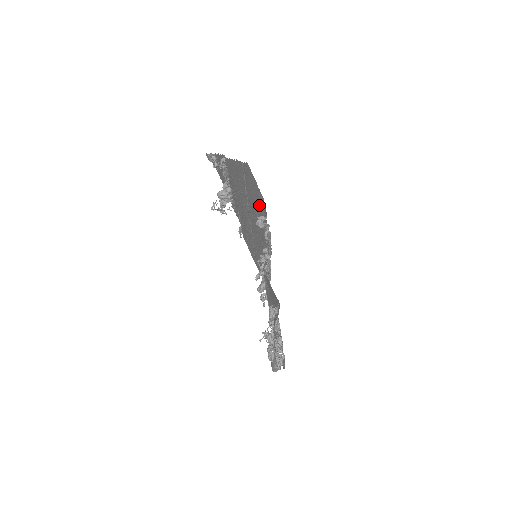
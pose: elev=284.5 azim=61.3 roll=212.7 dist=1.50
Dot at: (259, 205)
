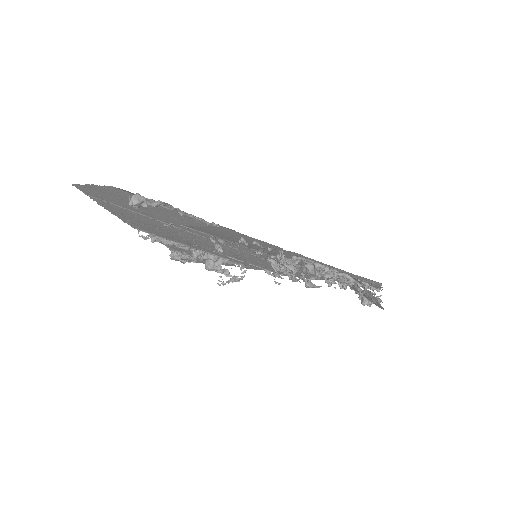
Dot at: occluded
